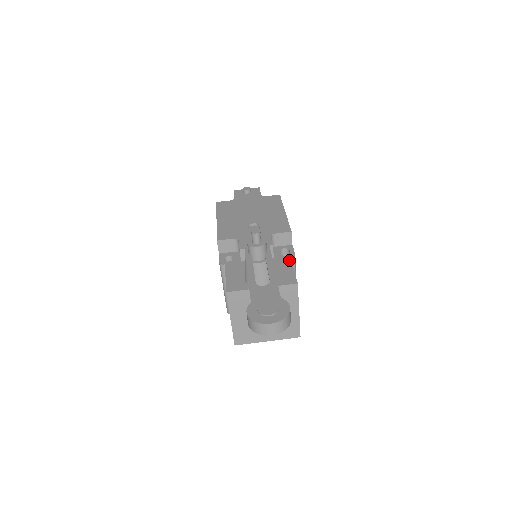
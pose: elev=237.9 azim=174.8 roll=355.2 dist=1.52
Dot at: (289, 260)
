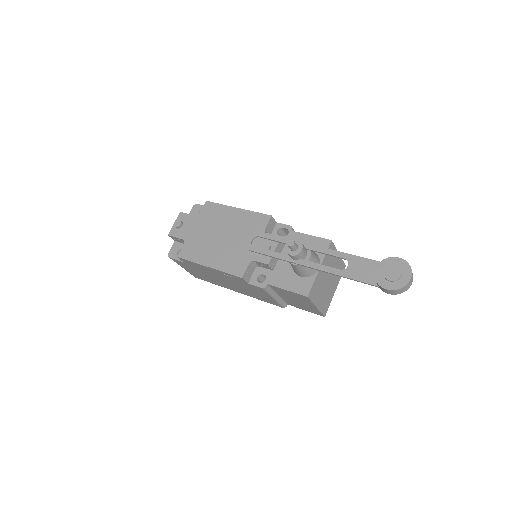
Dot at: (297, 234)
